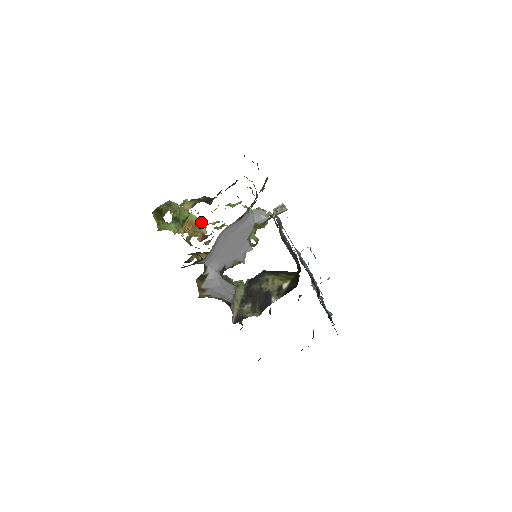
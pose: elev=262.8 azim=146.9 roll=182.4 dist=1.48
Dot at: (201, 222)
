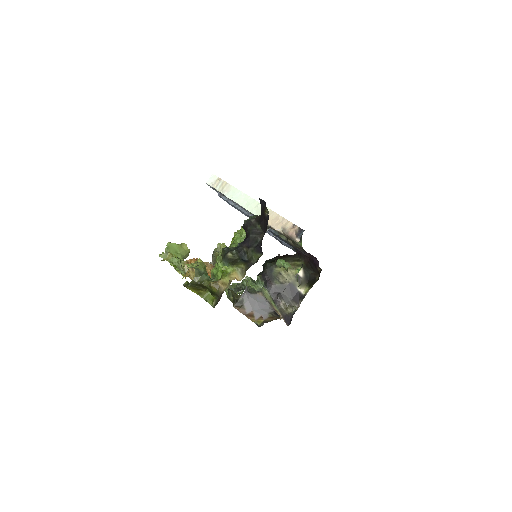
Dot at: (183, 246)
